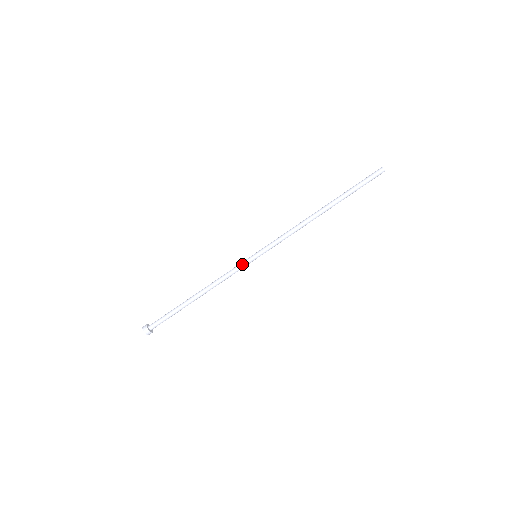
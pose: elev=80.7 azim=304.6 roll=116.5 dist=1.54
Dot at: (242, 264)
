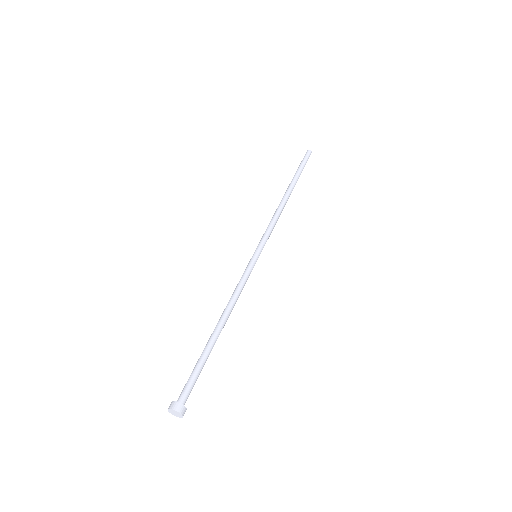
Dot at: (246, 268)
